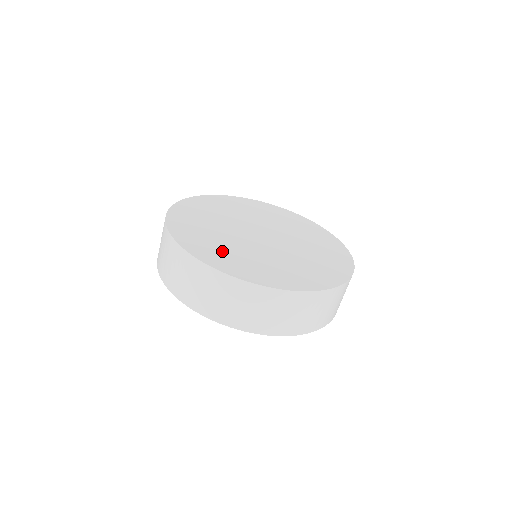
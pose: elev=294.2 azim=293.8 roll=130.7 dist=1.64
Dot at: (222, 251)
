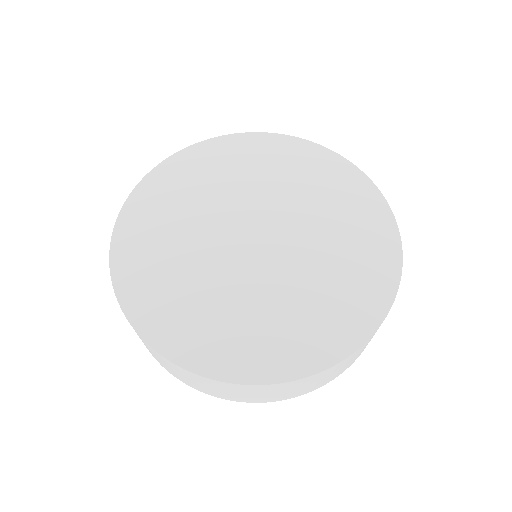
Dot at: (225, 329)
